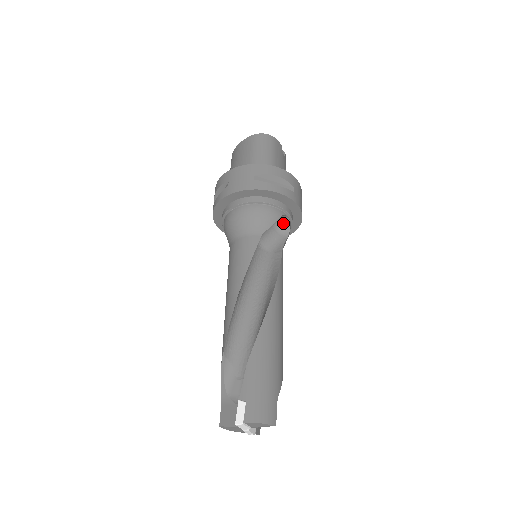
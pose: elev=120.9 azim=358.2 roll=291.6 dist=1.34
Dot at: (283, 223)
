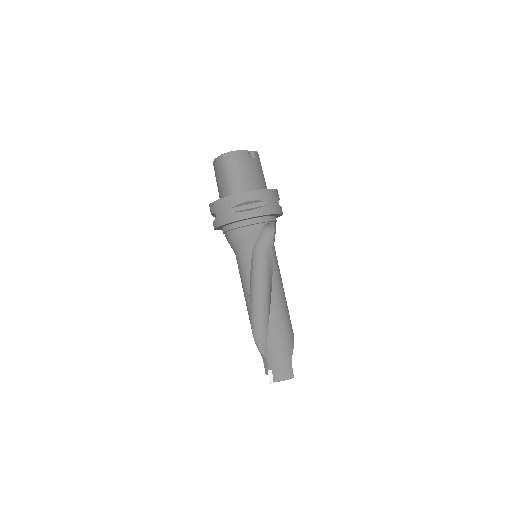
Dot at: (267, 225)
